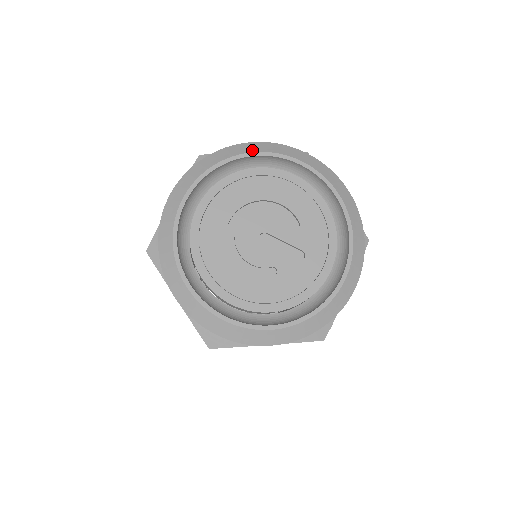
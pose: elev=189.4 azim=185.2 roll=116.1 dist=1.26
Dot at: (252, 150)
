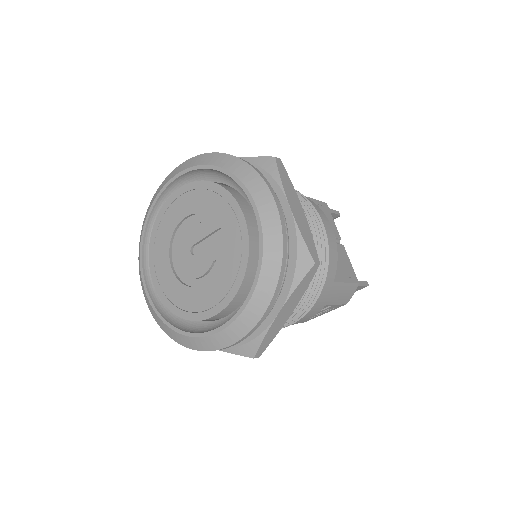
Dot at: (149, 210)
